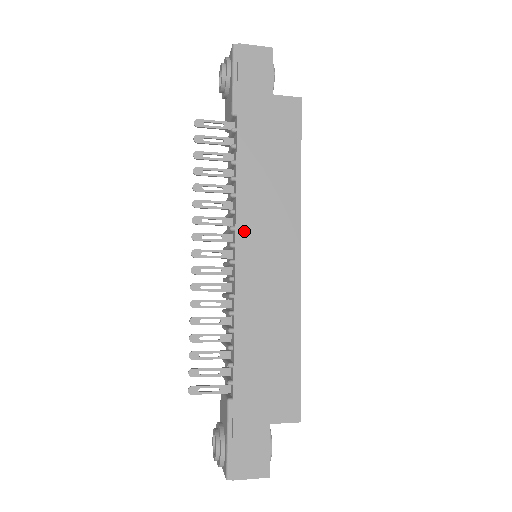
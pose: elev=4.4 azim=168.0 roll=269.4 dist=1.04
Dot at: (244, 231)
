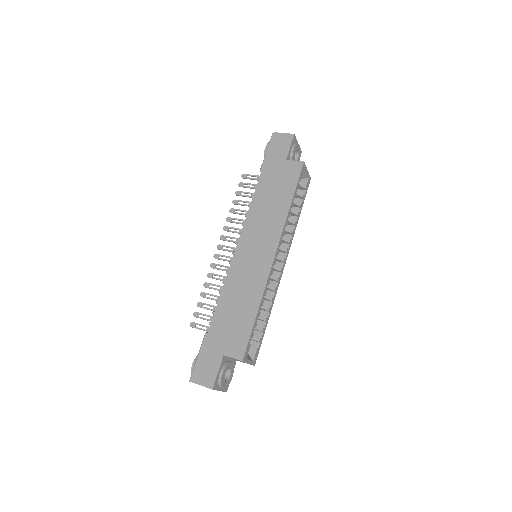
Dot at: (245, 236)
